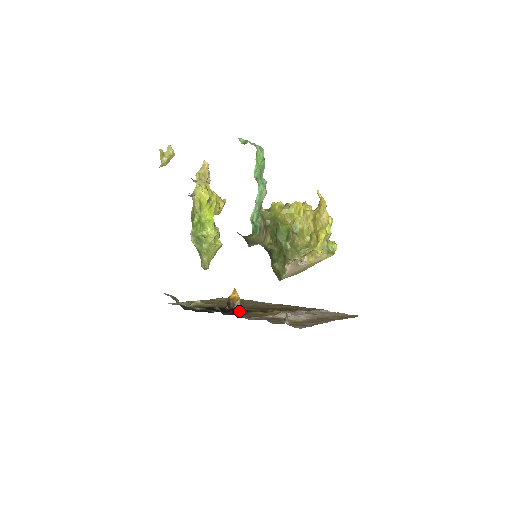
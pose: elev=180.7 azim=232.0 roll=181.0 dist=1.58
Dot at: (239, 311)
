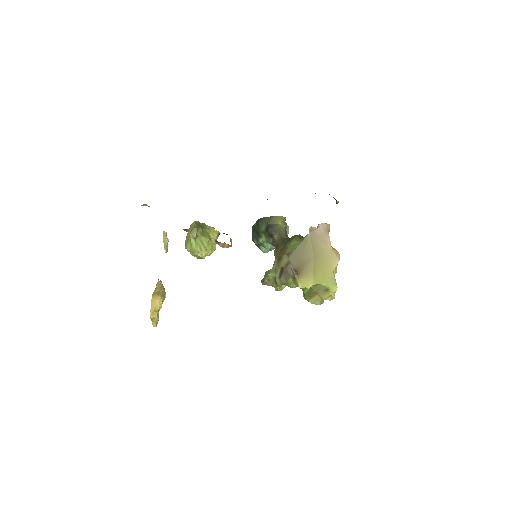
Dot at: occluded
